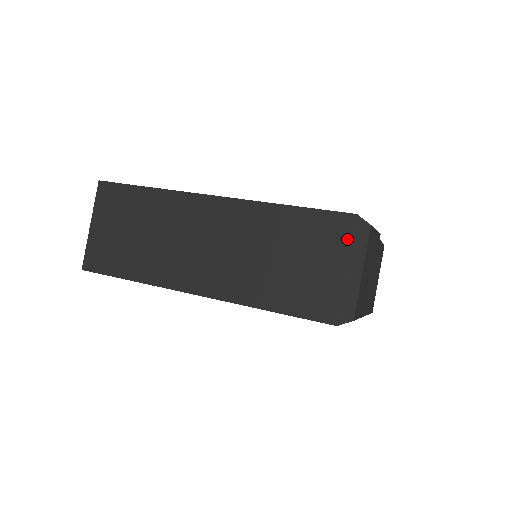
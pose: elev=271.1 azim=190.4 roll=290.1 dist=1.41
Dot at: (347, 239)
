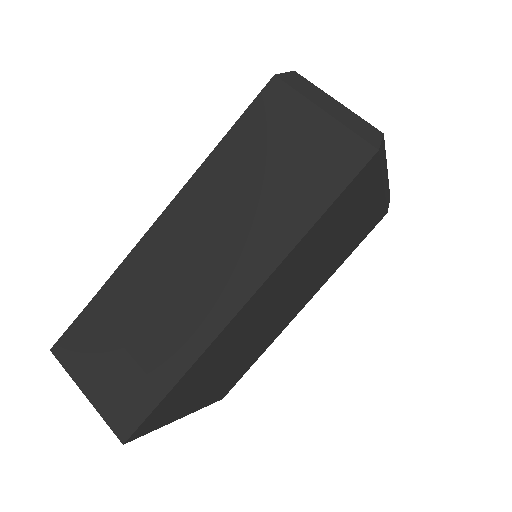
Dot at: (293, 96)
